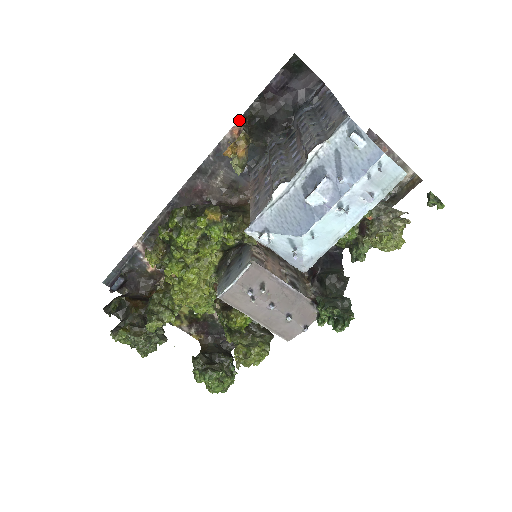
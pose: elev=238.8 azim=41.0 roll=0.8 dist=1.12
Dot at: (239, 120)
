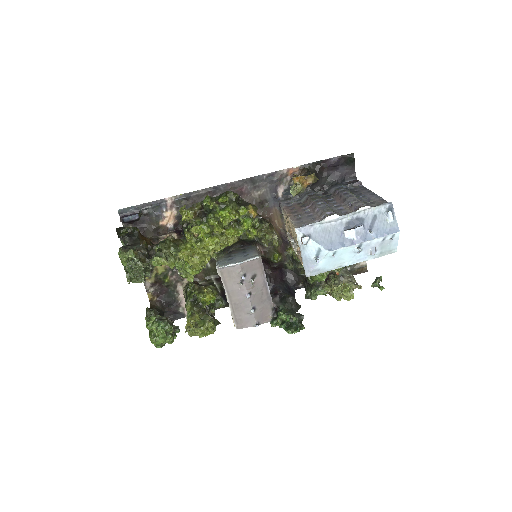
Dot at: (298, 166)
